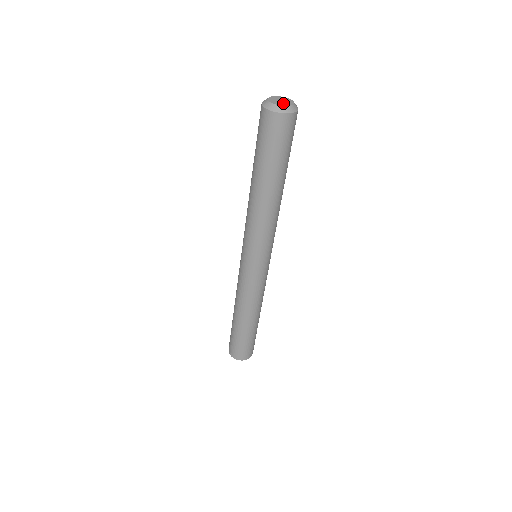
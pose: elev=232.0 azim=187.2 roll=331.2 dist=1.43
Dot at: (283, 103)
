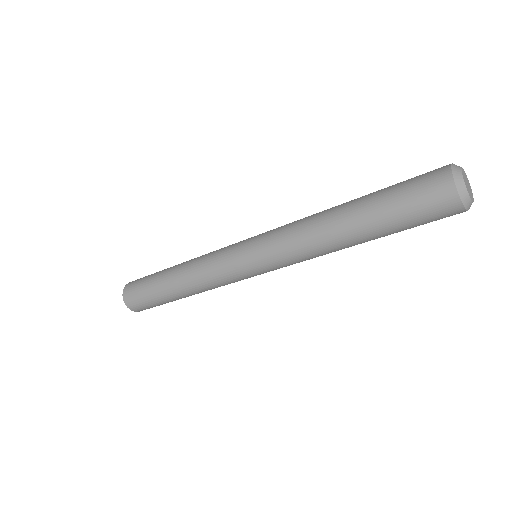
Dot at: (471, 193)
